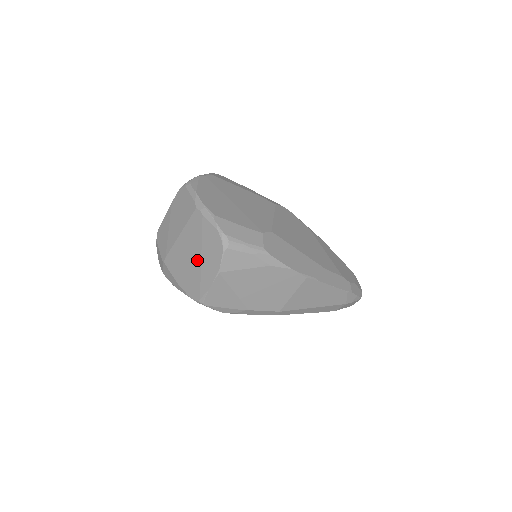
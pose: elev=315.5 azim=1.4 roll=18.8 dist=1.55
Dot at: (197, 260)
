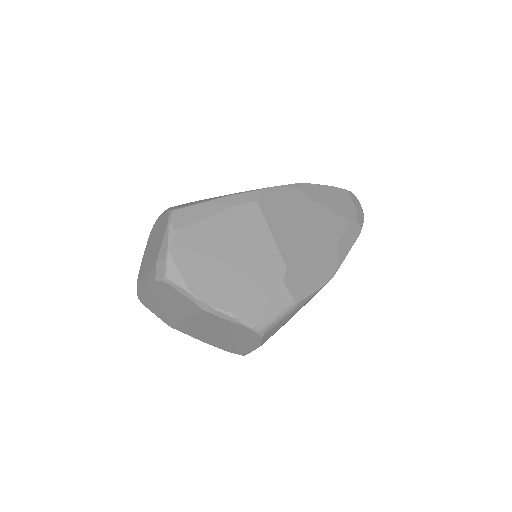
Dot at: (225, 337)
